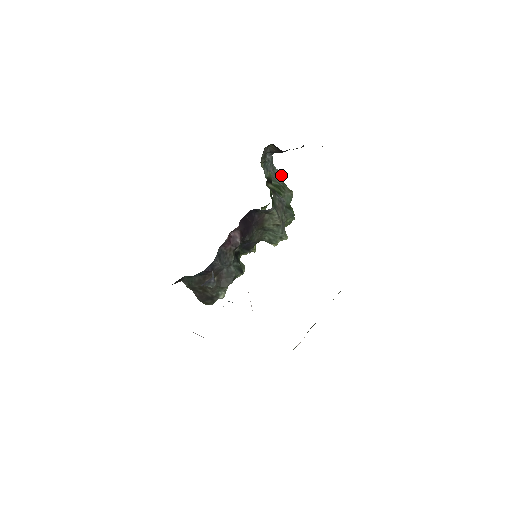
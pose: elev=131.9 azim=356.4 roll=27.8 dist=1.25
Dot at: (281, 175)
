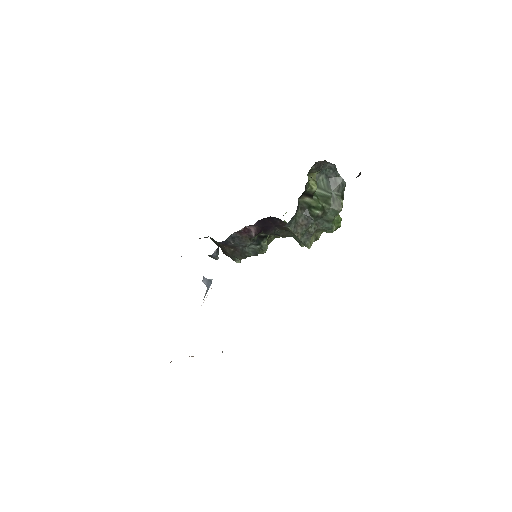
Dot at: (343, 184)
